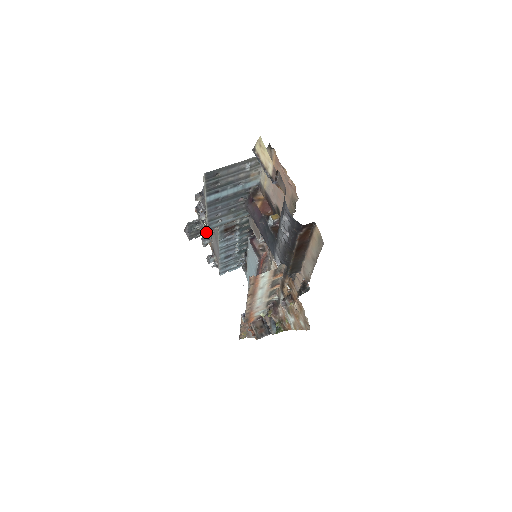
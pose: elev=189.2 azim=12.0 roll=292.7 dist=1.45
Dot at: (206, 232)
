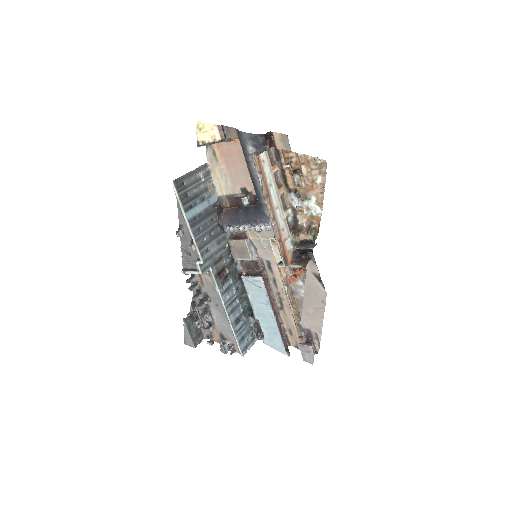
Dot at: (204, 313)
